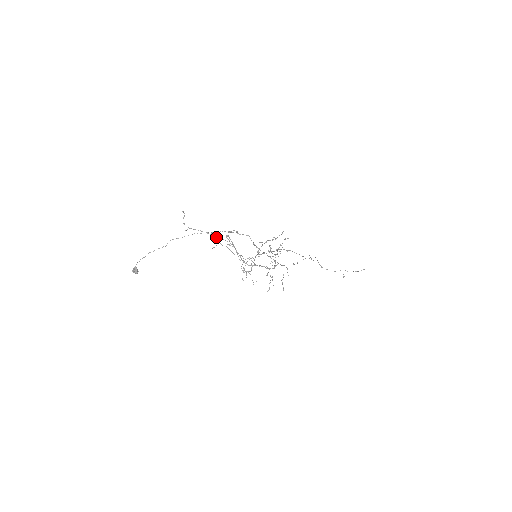
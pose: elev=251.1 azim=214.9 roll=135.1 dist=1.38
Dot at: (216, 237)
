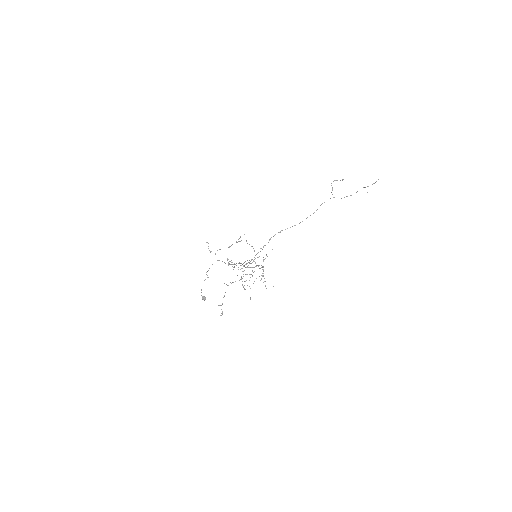
Dot at: occluded
